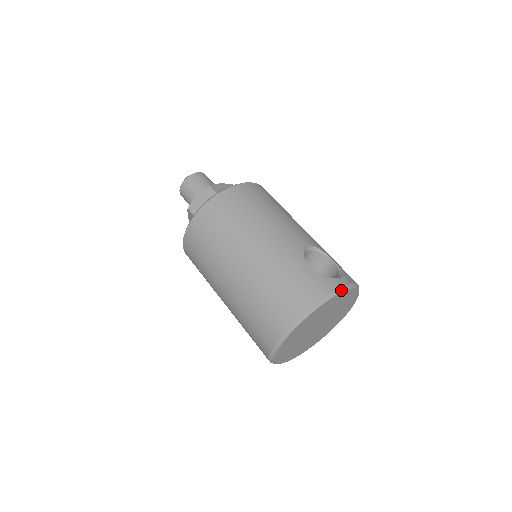
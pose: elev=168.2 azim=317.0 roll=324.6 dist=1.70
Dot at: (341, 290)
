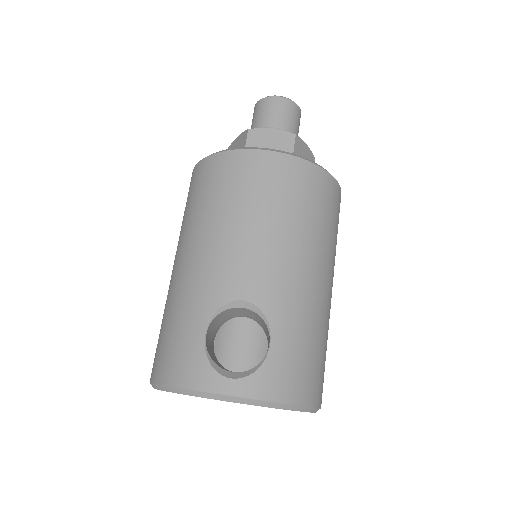
Dot at: (213, 396)
